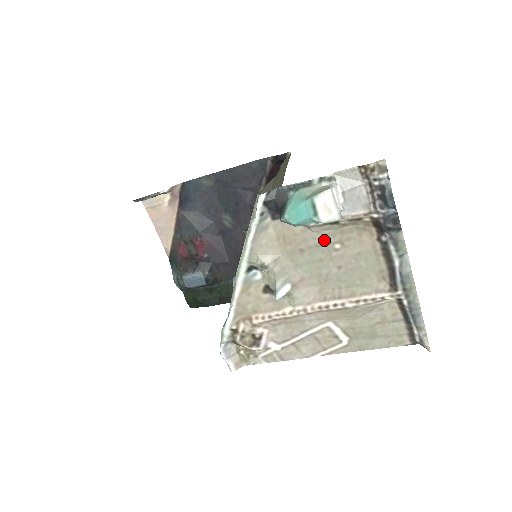
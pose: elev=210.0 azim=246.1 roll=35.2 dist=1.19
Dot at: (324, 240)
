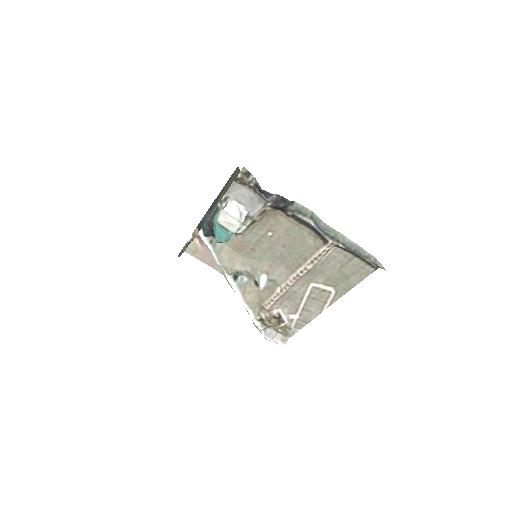
Dot at: (259, 235)
